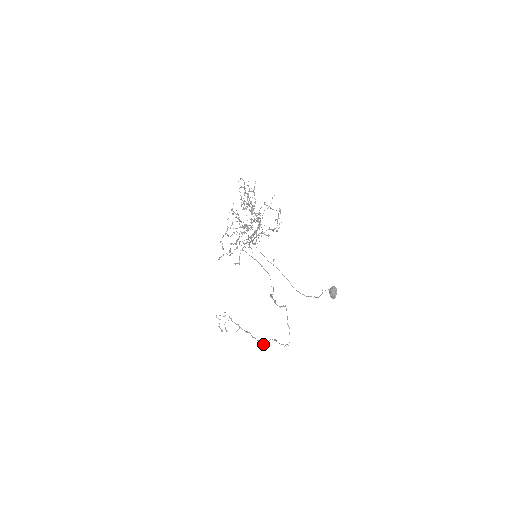
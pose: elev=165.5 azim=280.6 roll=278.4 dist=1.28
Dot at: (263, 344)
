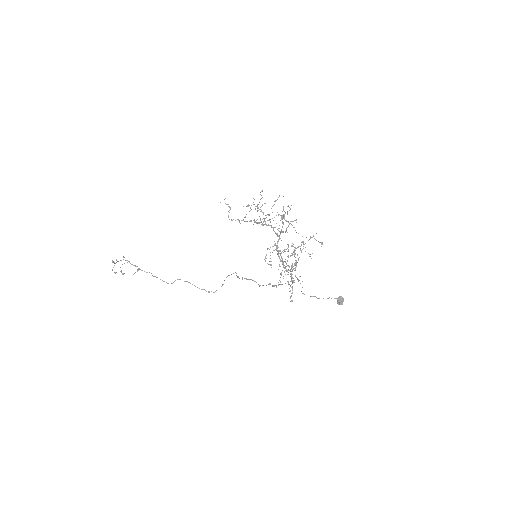
Dot at: (168, 283)
